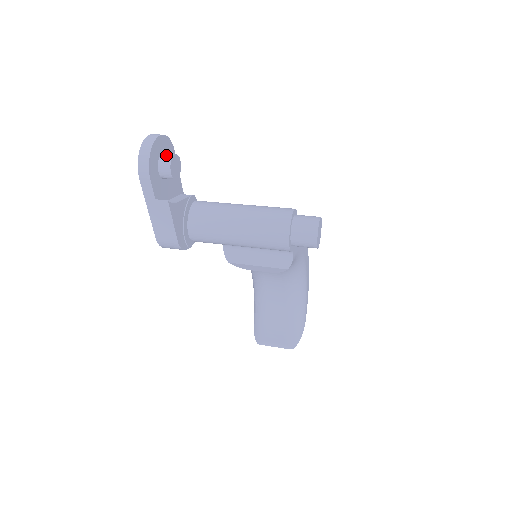
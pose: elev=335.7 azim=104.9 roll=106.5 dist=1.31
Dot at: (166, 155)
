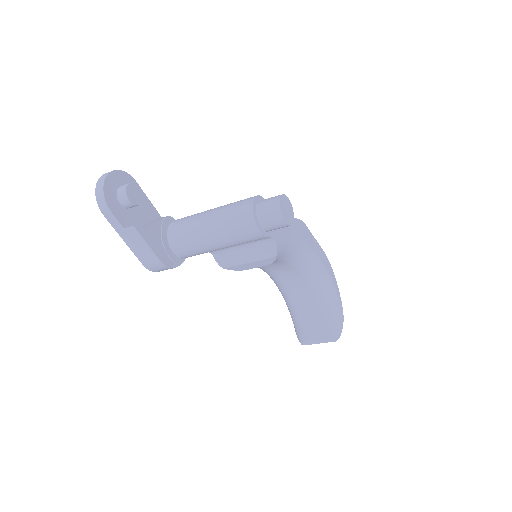
Dot at: (122, 186)
